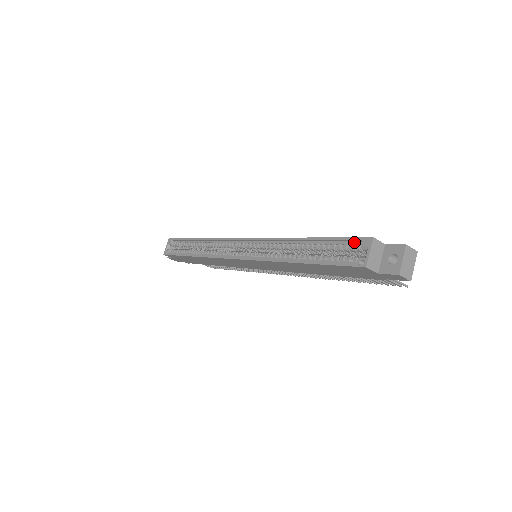
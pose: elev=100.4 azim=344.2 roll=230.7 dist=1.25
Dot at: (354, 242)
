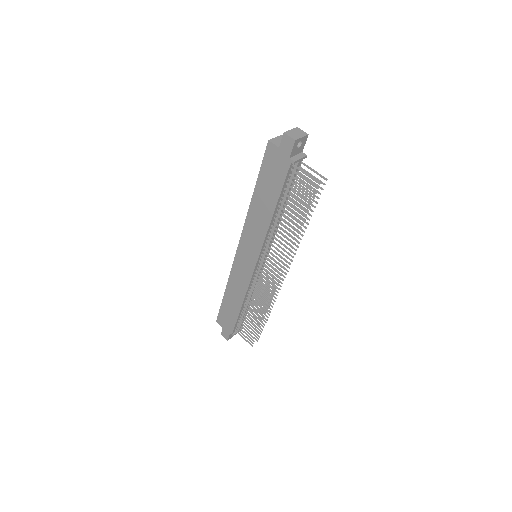
Dot at: occluded
